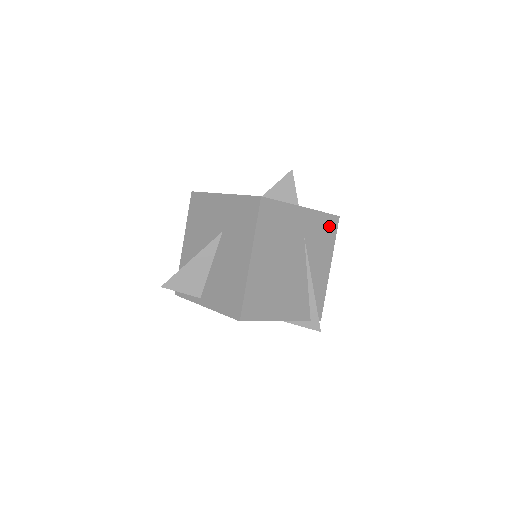
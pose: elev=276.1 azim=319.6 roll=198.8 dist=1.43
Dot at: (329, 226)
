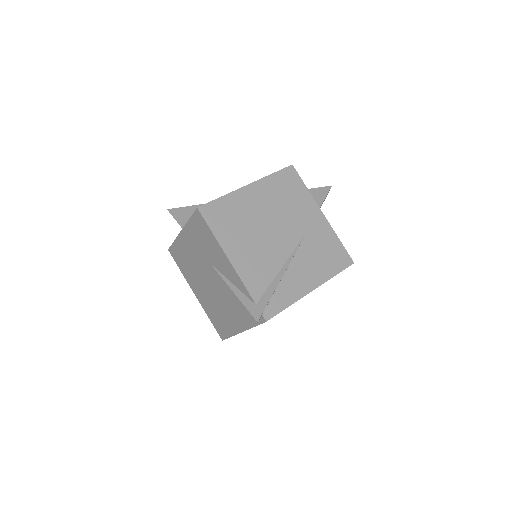
Dot at: (338, 256)
